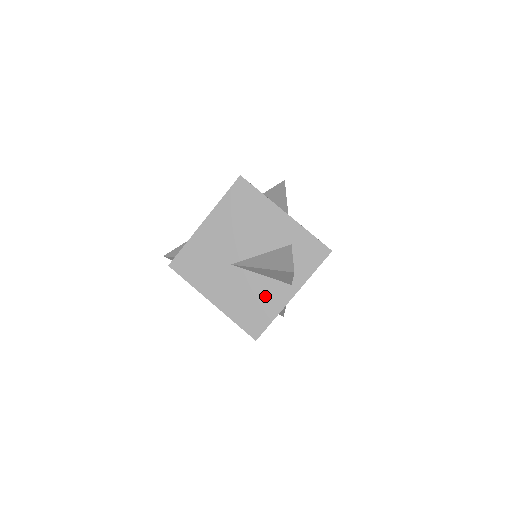
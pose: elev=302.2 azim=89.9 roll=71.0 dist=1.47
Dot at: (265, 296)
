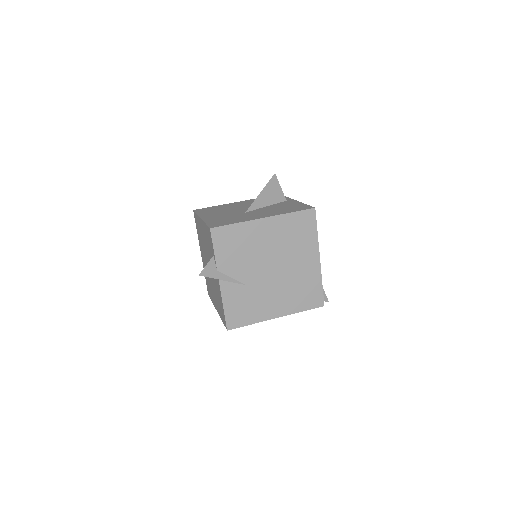
Dot at: (284, 206)
